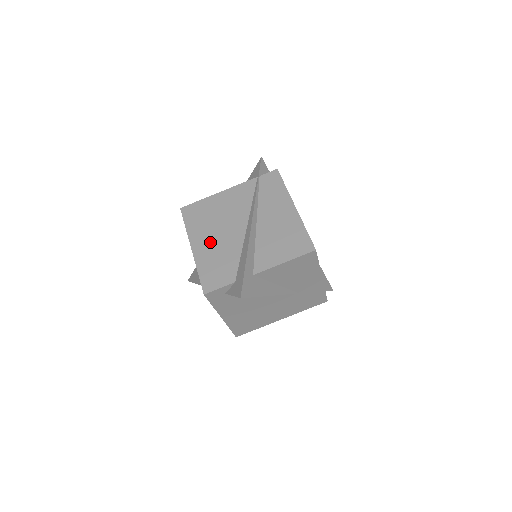
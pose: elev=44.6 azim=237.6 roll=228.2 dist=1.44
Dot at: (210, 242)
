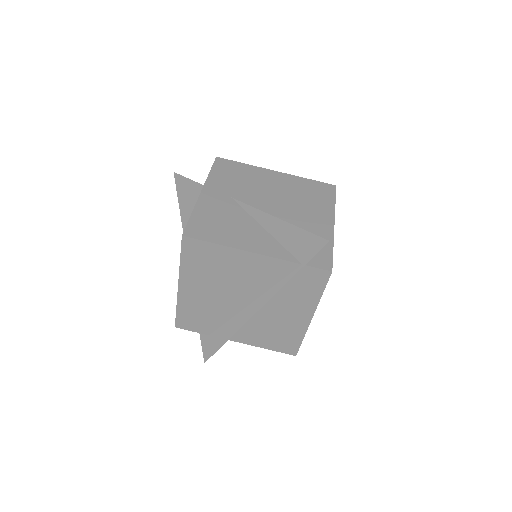
Dot at: (202, 294)
